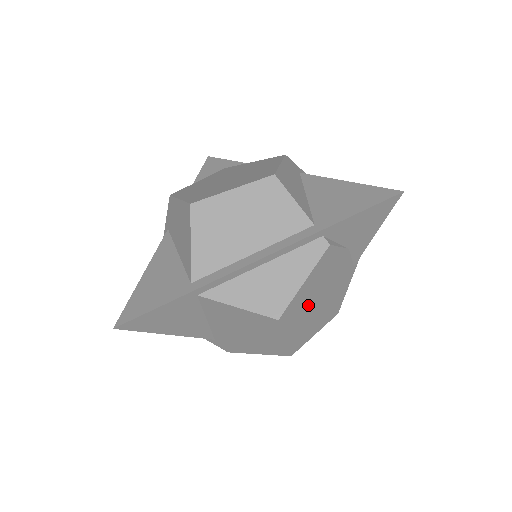
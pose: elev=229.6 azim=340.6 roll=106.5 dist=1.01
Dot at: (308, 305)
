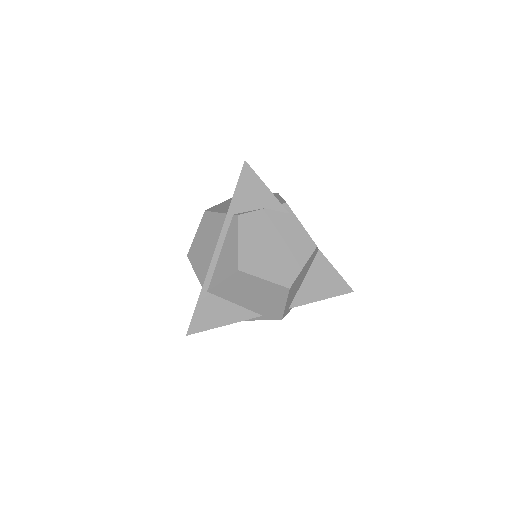
Dot at: (263, 253)
